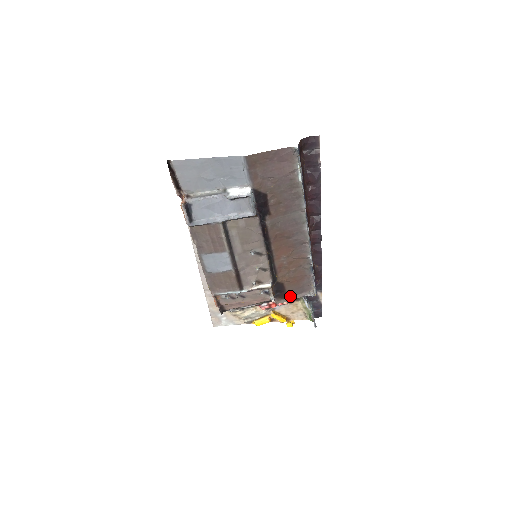
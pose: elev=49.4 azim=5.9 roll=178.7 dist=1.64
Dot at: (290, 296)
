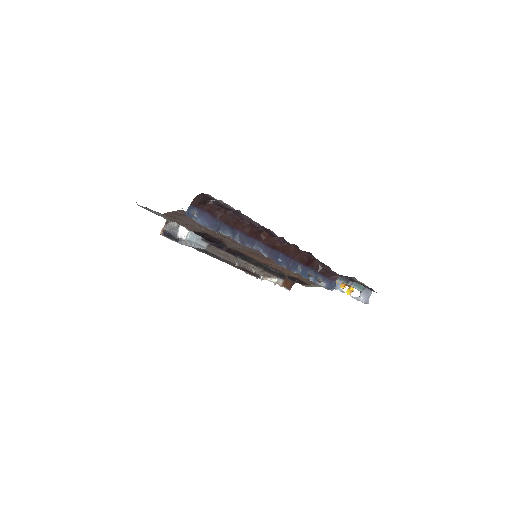
Dot at: (312, 284)
